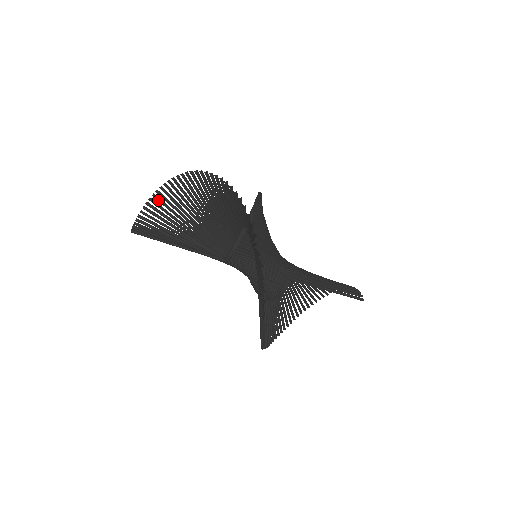
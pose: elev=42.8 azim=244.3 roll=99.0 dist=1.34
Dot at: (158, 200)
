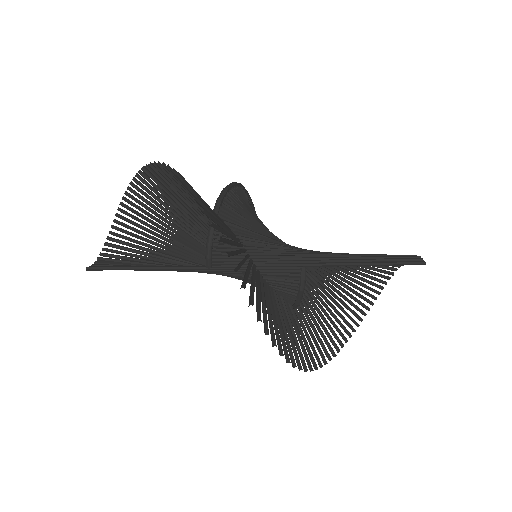
Dot at: (119, 230)
